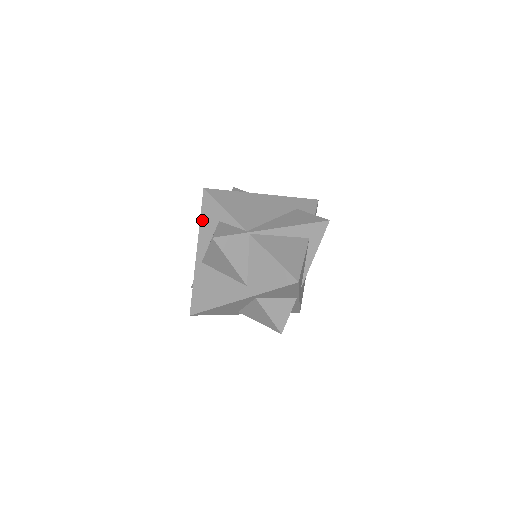
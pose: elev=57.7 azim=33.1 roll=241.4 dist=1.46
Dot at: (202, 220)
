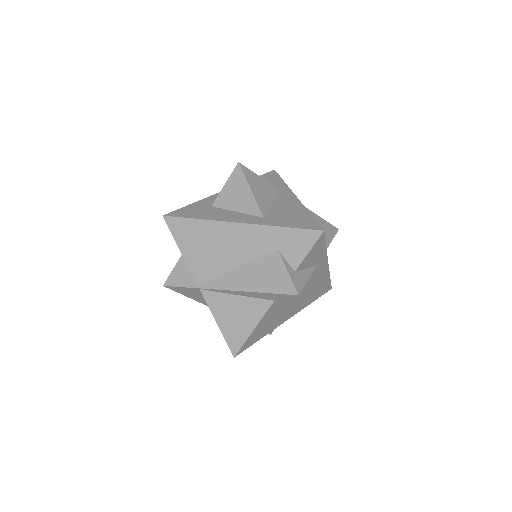
Dot at: occluded
